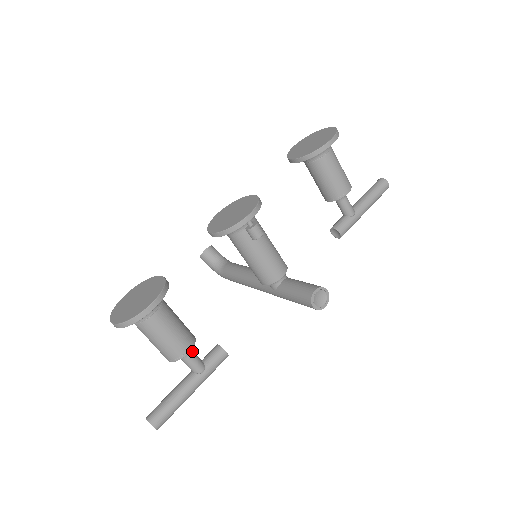
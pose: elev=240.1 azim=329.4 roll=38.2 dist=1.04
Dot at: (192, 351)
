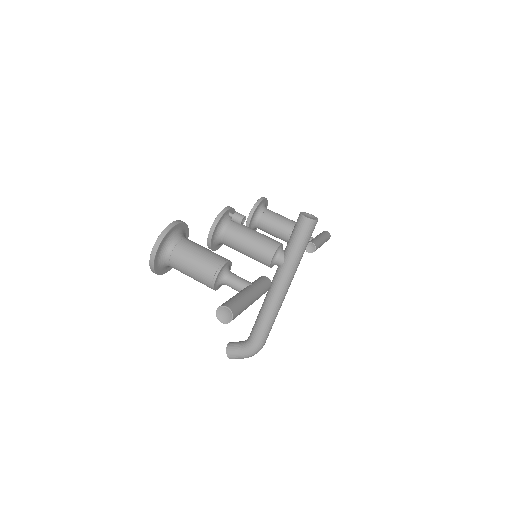
Dot at: (234, 275)
